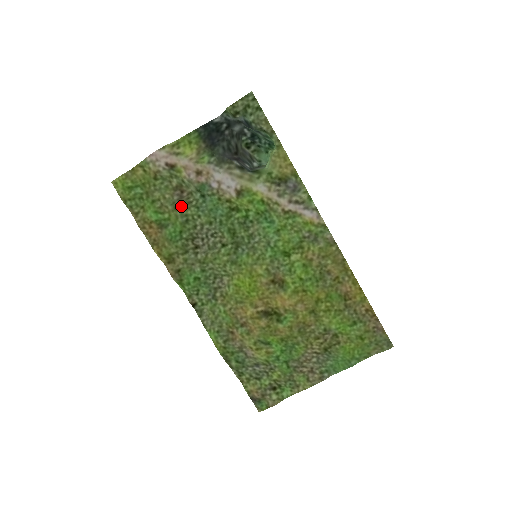
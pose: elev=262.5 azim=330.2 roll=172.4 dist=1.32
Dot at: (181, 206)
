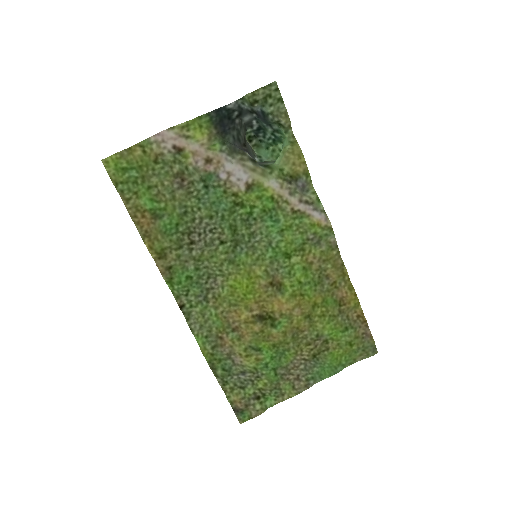
Dot at: (181, 196)
